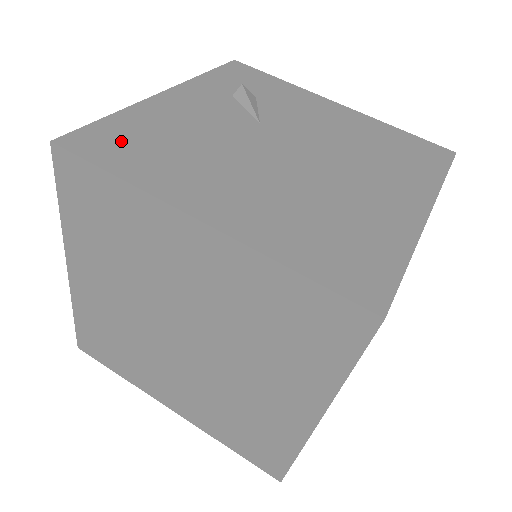
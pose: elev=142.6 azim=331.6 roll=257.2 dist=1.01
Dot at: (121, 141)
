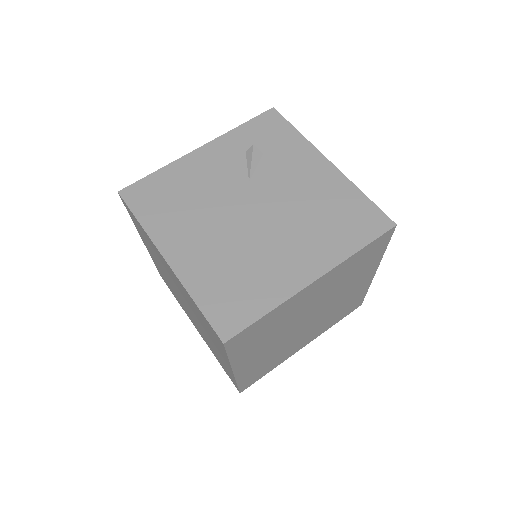
Dot at: (153, 194)
